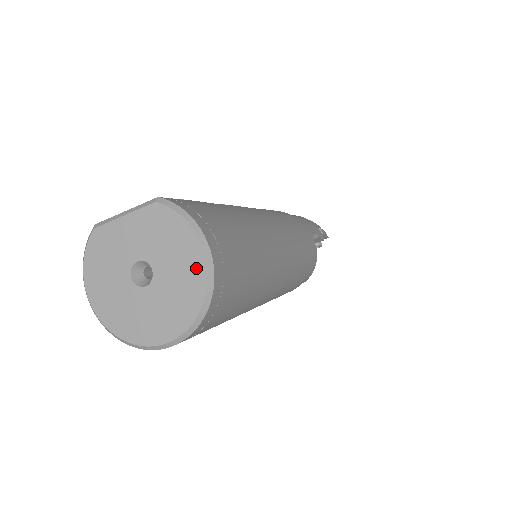
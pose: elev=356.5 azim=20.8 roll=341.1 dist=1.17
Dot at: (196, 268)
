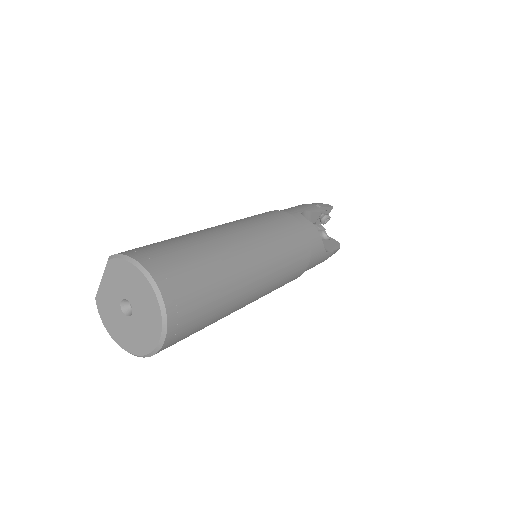
Dot at: (144, 284)
